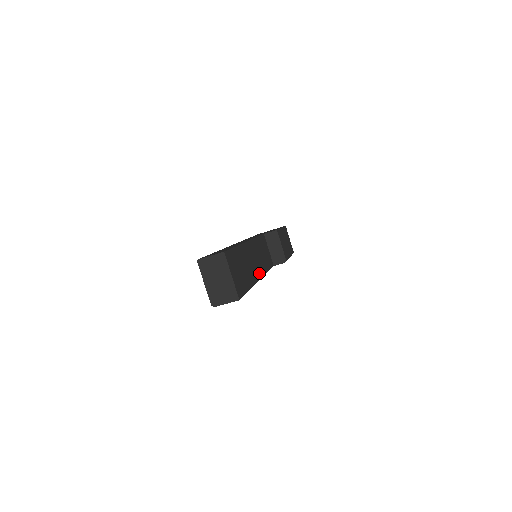
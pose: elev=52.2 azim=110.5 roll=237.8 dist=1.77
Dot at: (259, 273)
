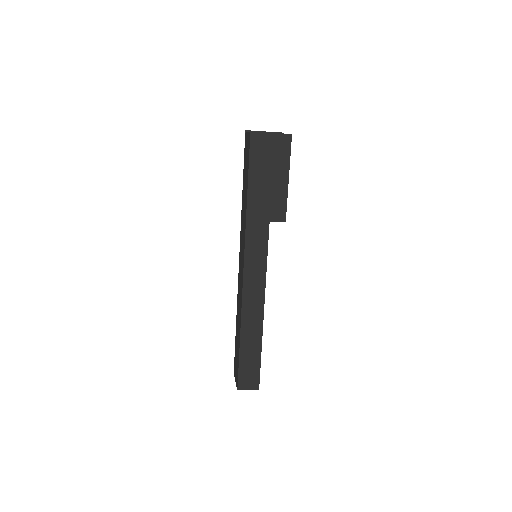
Dot at: occluded
